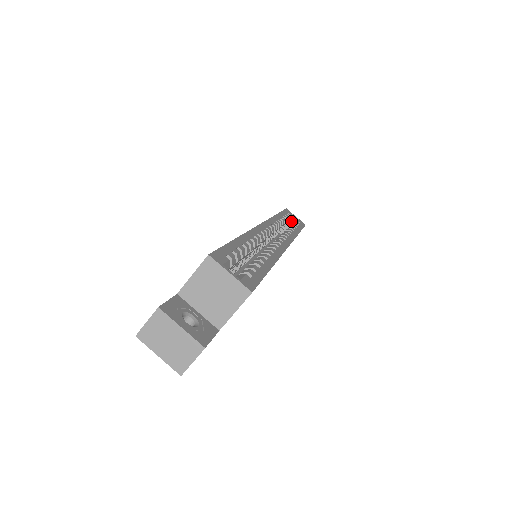
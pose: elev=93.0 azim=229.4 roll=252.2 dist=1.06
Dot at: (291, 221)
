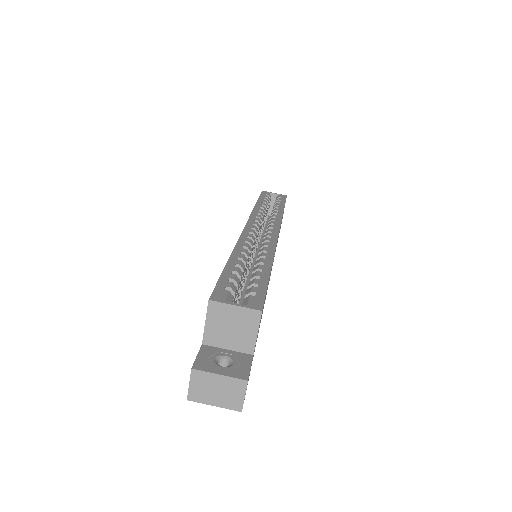
Dot at: (272, 200)
